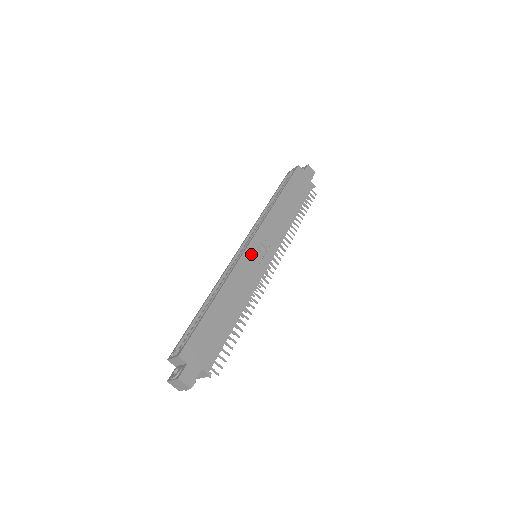
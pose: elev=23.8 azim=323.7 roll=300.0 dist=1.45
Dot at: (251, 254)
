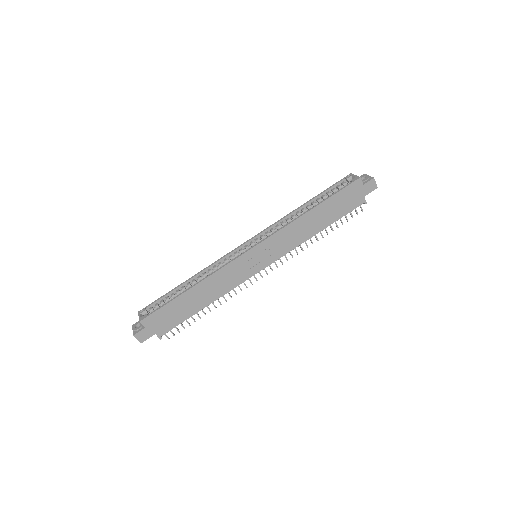
Dot at: (247, 259)
